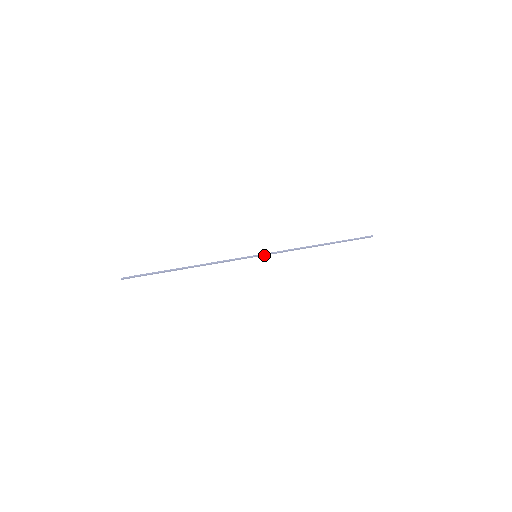
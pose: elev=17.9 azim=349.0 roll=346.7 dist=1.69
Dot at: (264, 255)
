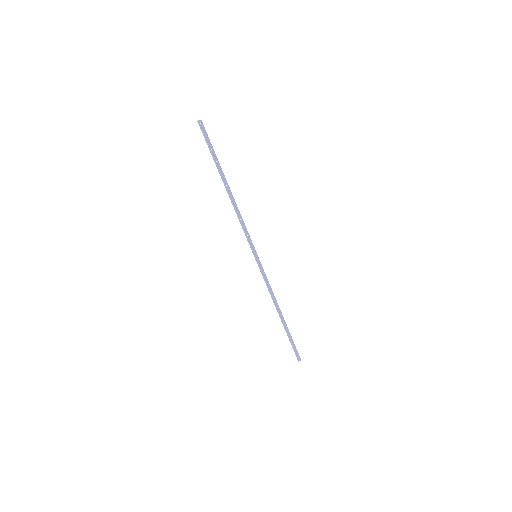
Dot at: (258, 264)
